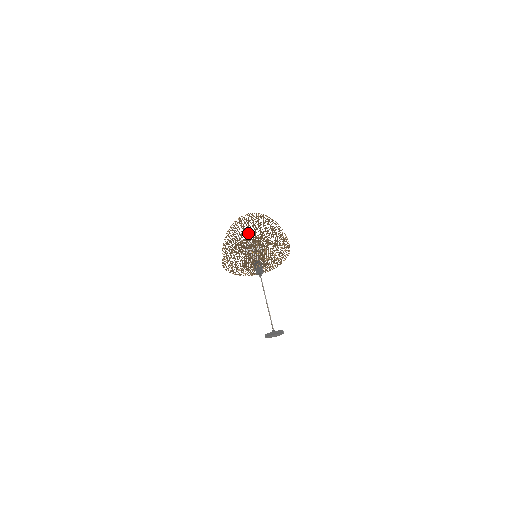
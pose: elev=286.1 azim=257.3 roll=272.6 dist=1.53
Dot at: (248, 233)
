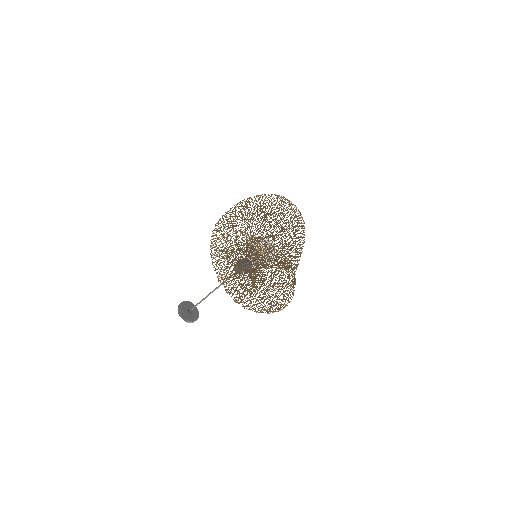
Dot at: occluded
